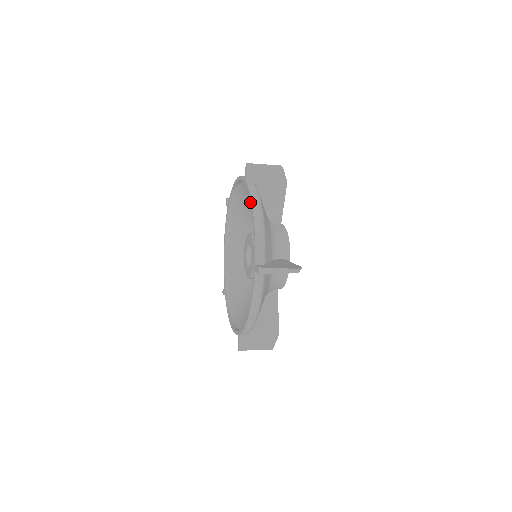
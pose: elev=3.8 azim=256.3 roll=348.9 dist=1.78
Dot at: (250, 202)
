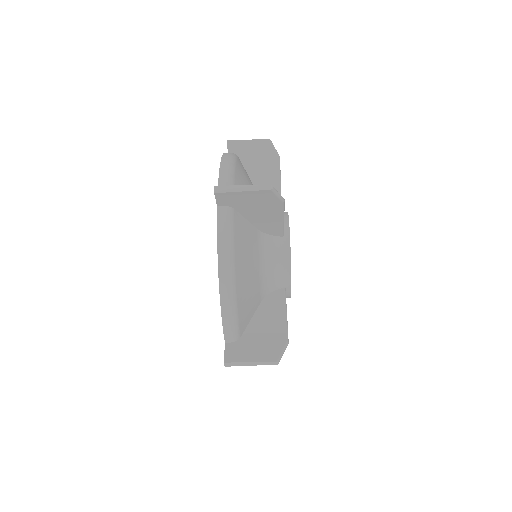
Dot at: occluded
